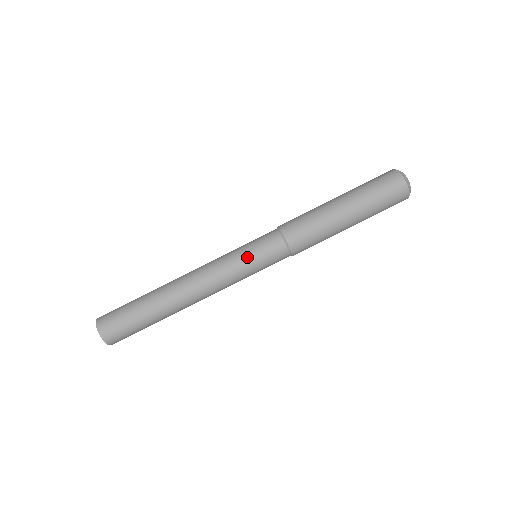
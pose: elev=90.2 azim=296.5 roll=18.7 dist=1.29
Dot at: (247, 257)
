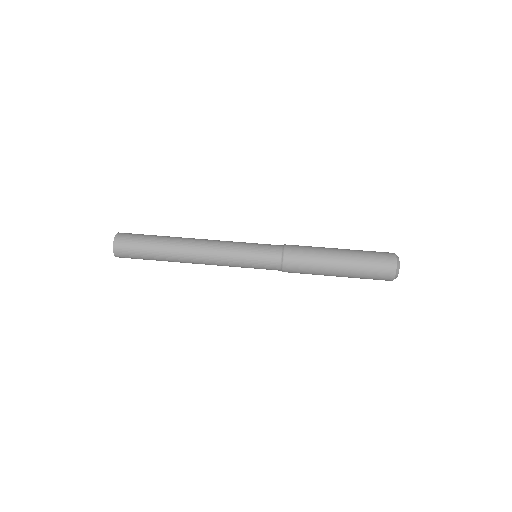
Dot at: (250, 244)
